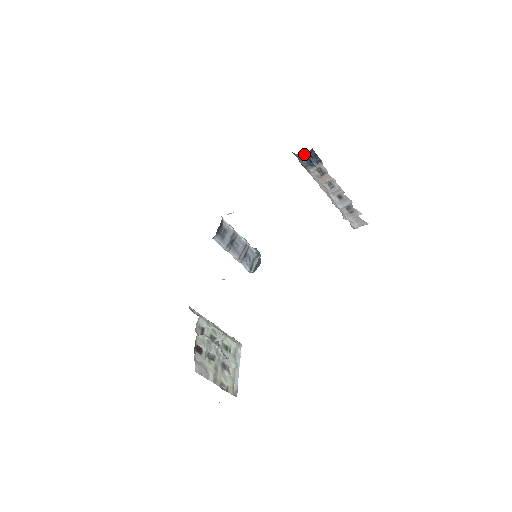
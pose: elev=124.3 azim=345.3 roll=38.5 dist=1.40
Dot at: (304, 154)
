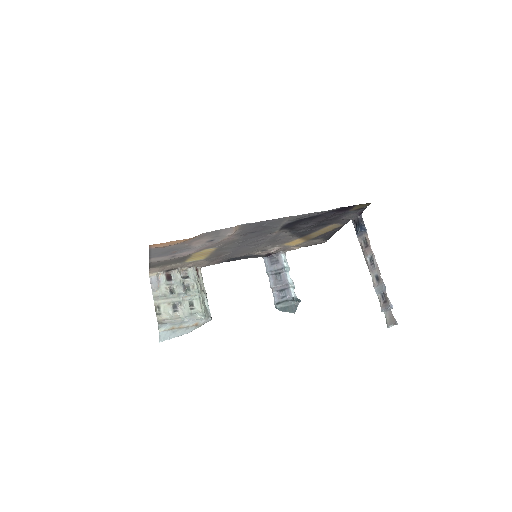
Dot at: (353, 217)
